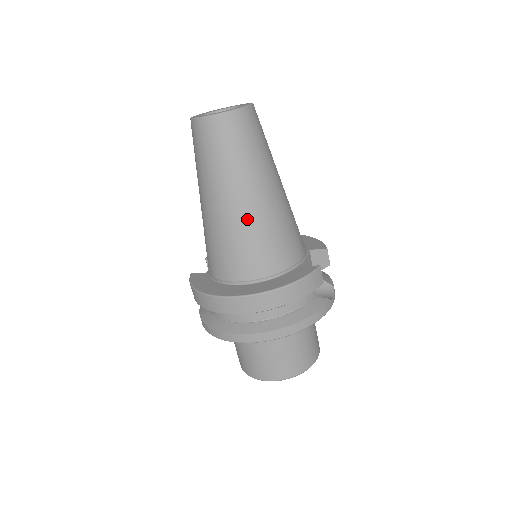
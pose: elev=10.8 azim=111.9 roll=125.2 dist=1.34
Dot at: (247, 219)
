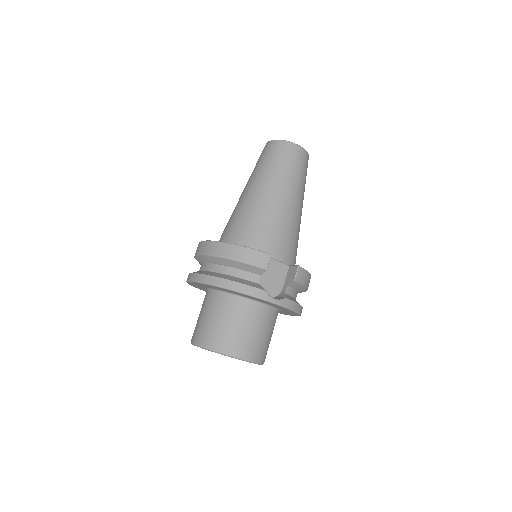
Dot at: (248, 203)
